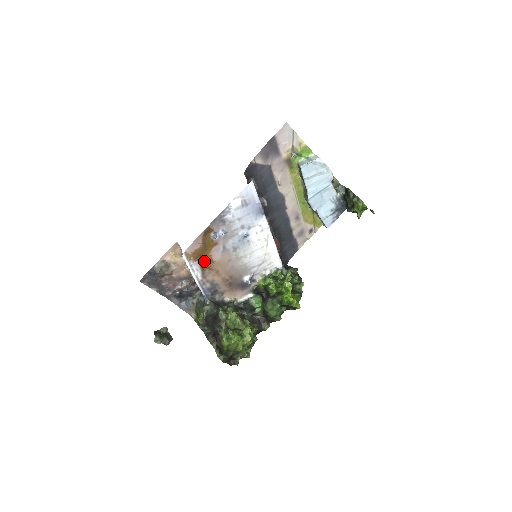
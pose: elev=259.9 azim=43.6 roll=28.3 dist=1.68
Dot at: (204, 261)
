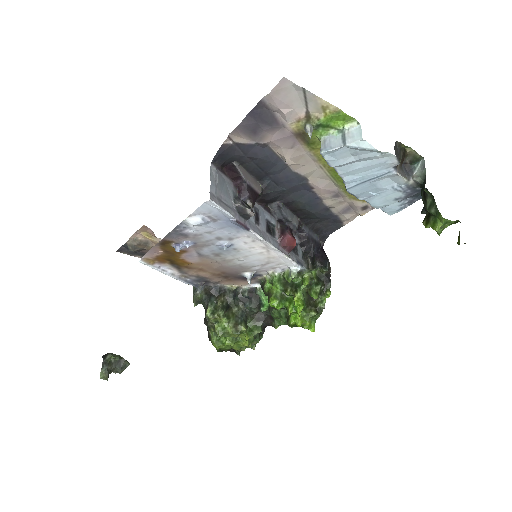
Dot at: (176, 263)
